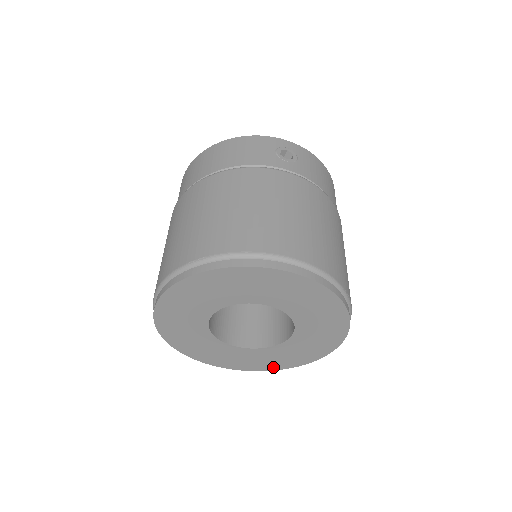
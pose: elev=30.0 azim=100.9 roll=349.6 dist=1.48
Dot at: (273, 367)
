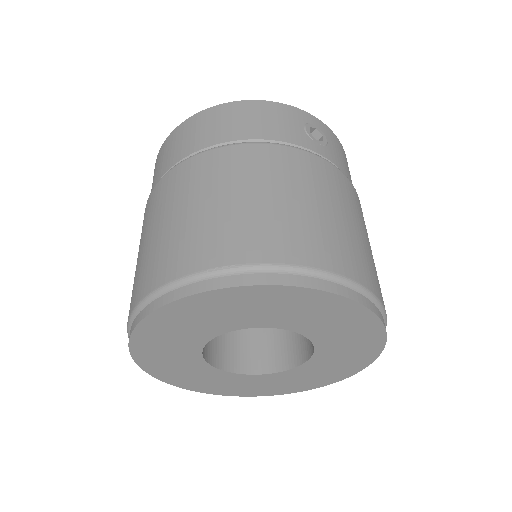
Dot at: (259, 393)
